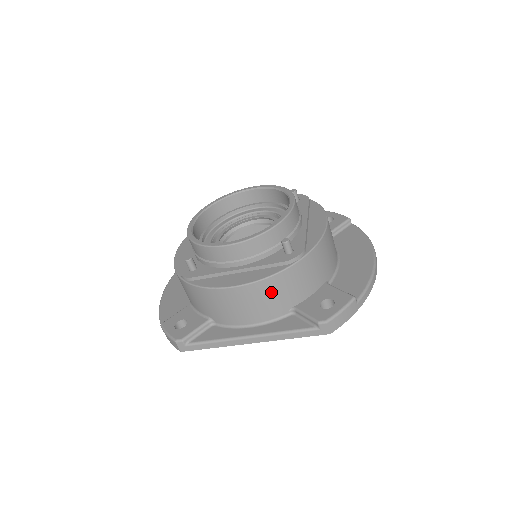
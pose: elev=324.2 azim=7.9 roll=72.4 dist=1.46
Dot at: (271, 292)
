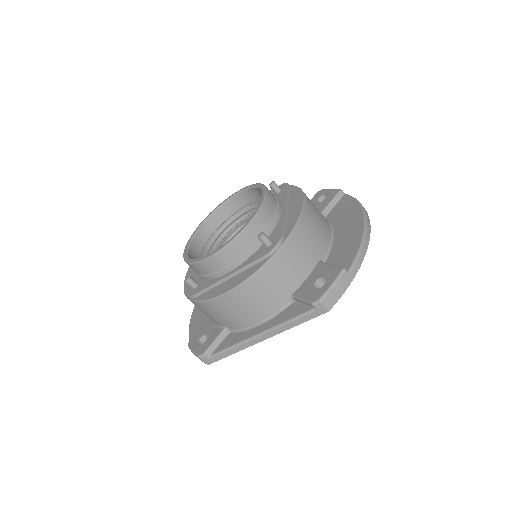
Dot at: (262, 287)
